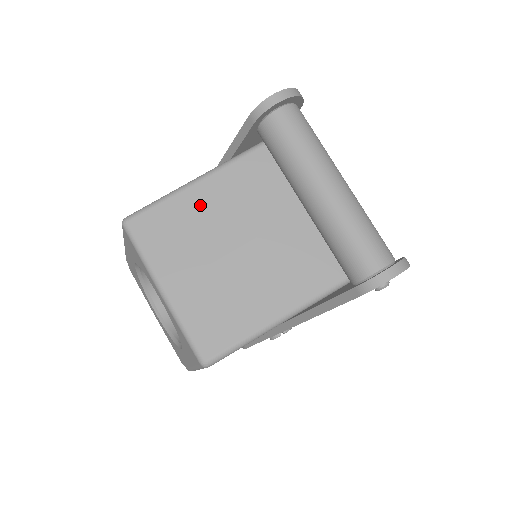
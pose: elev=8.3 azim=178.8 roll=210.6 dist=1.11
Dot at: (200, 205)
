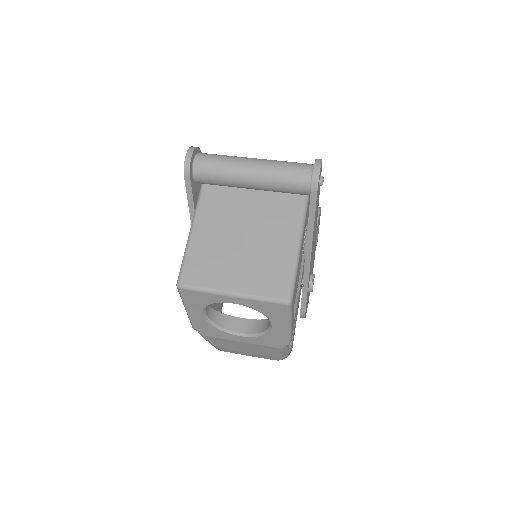
Dot at: (205, 240)
